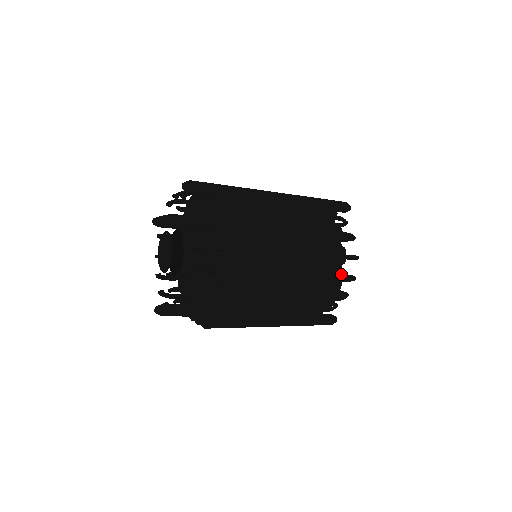
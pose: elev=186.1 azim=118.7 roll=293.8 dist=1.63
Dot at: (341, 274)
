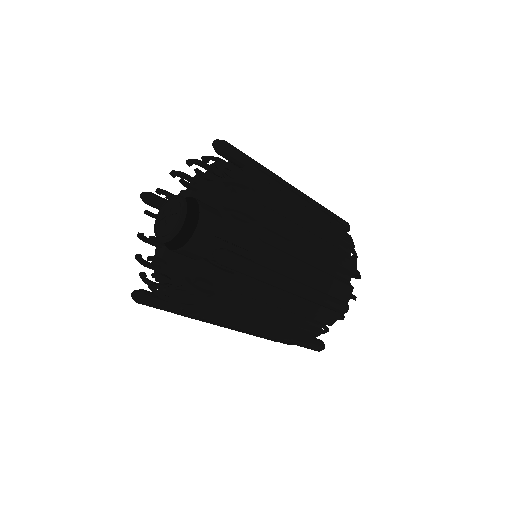
Dot at: (351, 285)
